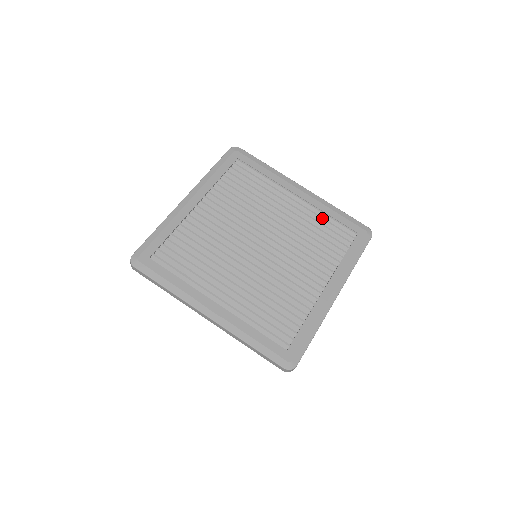
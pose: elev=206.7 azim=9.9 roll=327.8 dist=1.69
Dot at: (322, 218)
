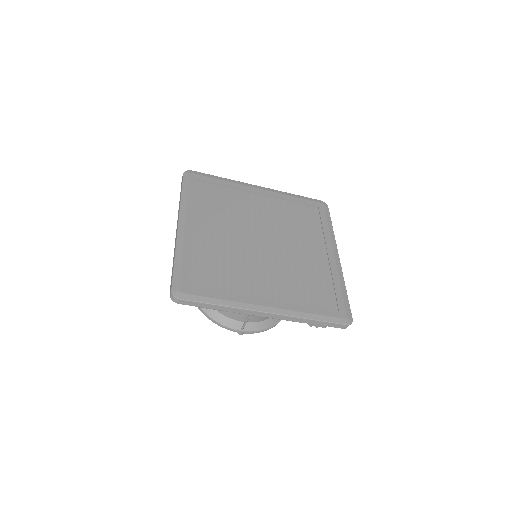
Dot at: (326, 278)
